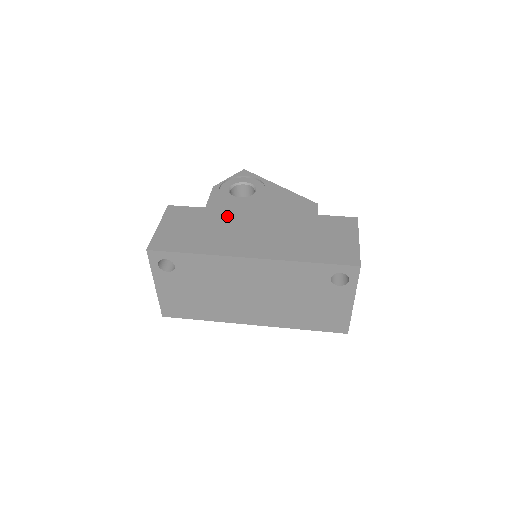
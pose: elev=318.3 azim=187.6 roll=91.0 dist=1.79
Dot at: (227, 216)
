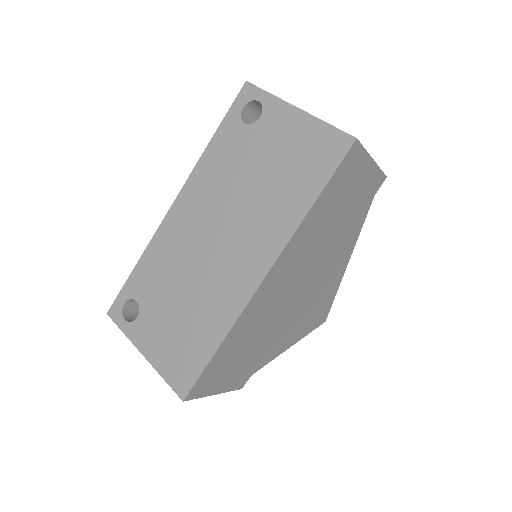
Dot at: occluded
